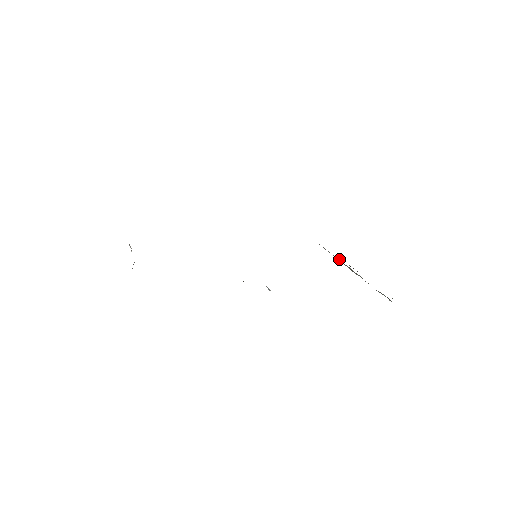
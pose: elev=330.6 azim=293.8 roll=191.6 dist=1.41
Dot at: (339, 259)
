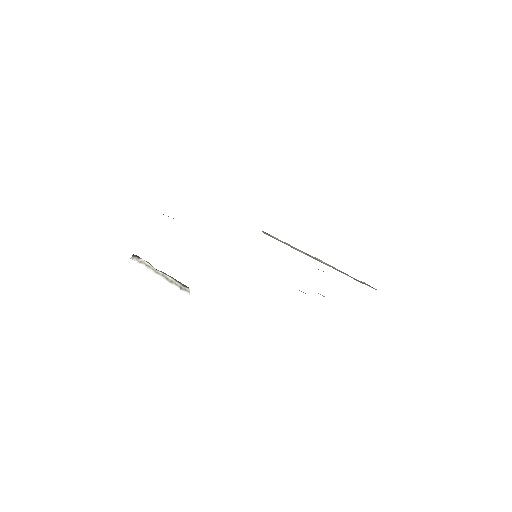
Dot at: occluded
